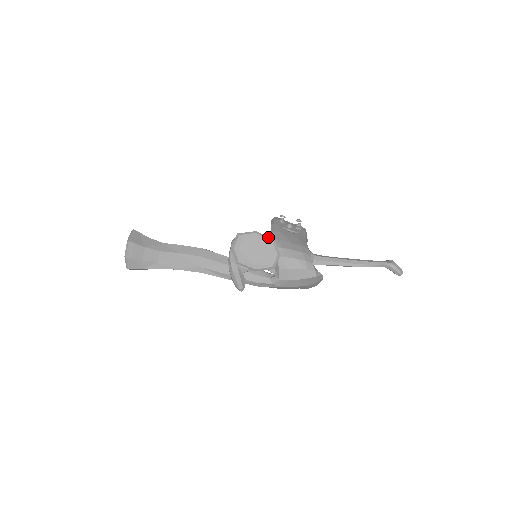
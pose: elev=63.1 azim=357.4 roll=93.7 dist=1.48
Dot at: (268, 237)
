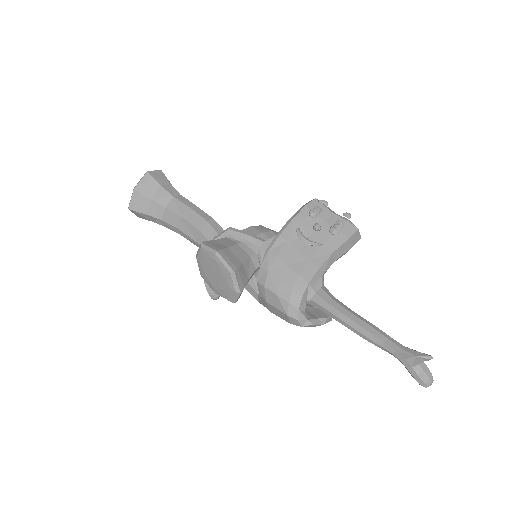
Dot at: (228, 266)
